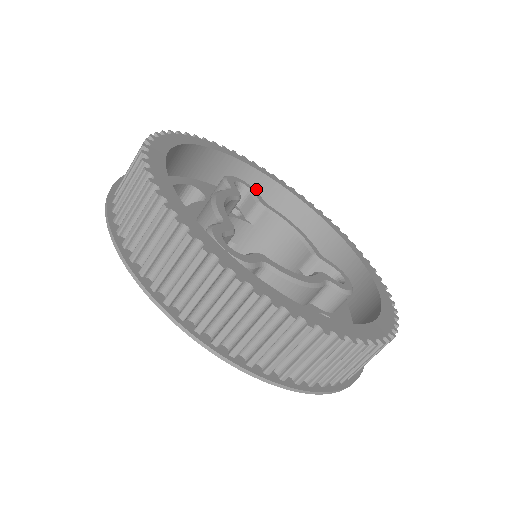
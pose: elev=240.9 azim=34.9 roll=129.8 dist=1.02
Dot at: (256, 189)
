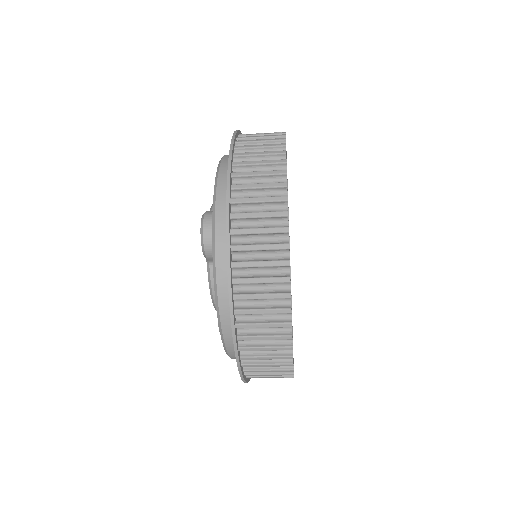
Dot at: occluded
